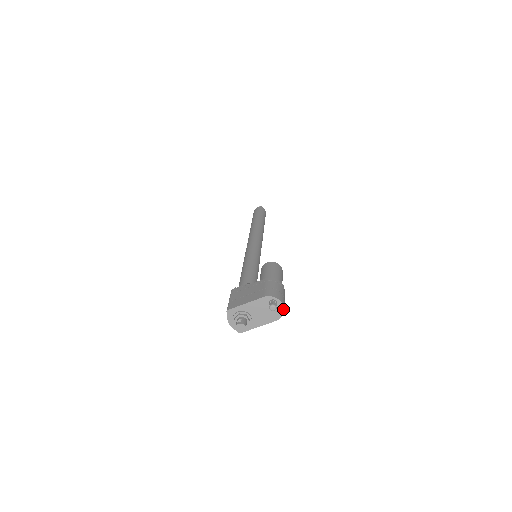
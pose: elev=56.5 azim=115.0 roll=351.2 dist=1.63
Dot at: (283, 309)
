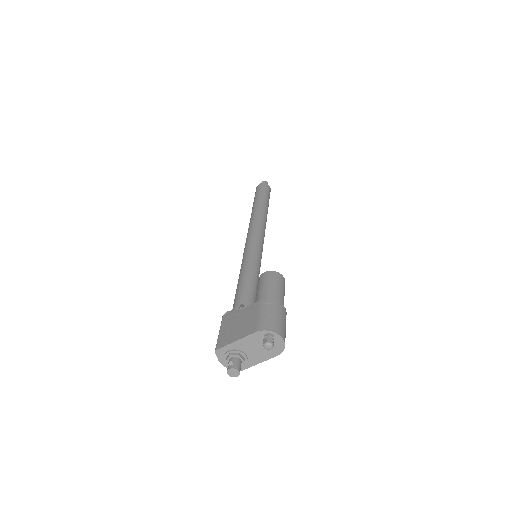
Dot at: (283, 342)
